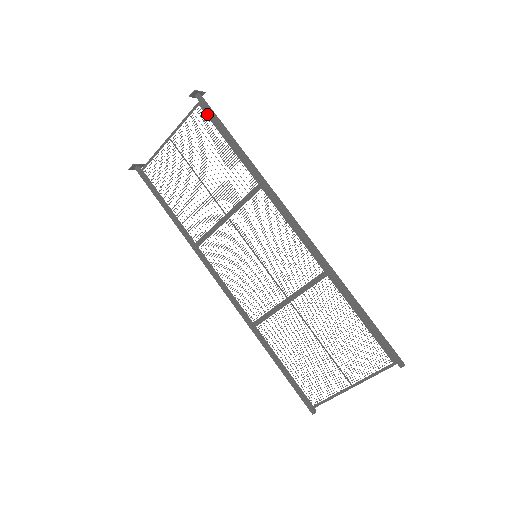
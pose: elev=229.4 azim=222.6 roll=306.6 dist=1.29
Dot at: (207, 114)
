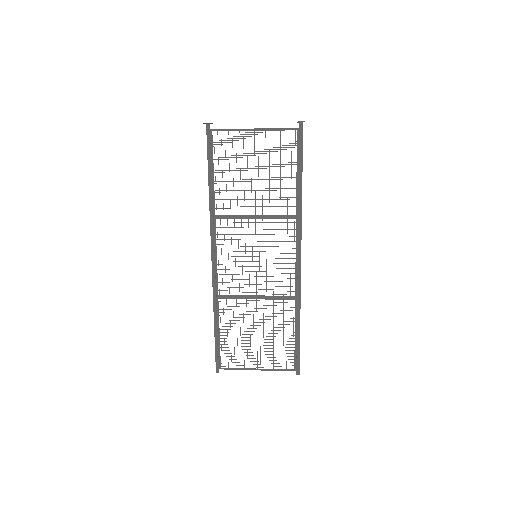
Dot at: (298, 142)
